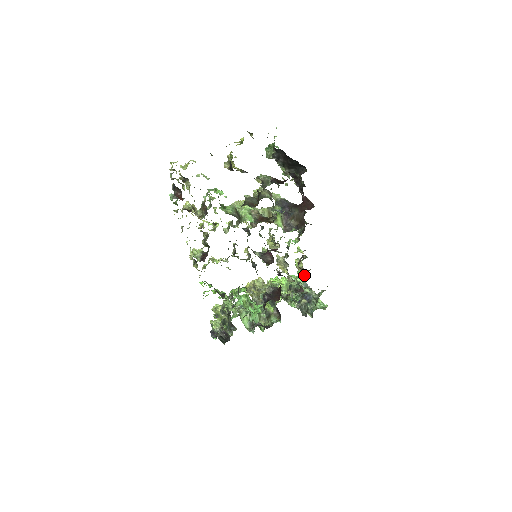
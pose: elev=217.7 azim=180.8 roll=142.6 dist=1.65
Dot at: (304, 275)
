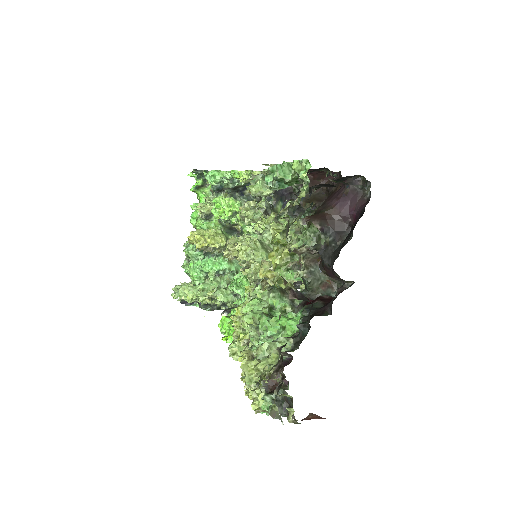
Dot at: occluded
